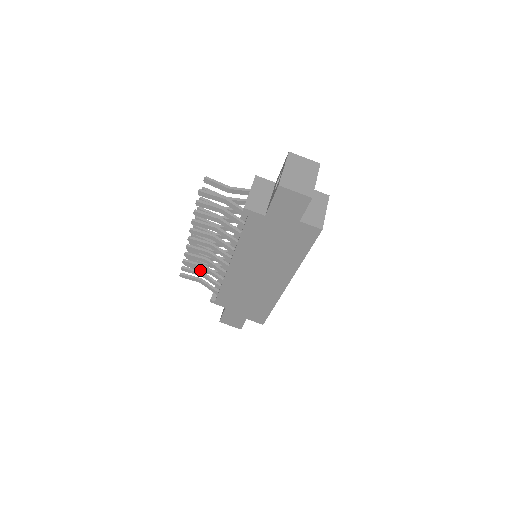
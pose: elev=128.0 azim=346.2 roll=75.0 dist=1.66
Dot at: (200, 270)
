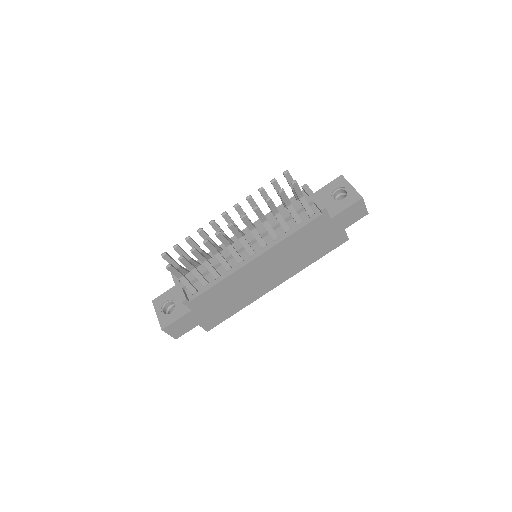
Dot at: (175, 265)
